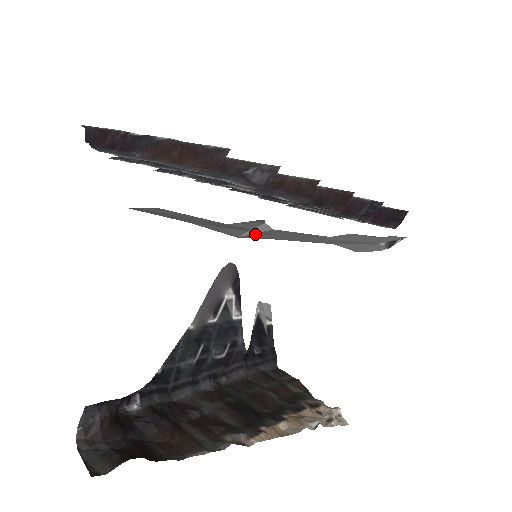
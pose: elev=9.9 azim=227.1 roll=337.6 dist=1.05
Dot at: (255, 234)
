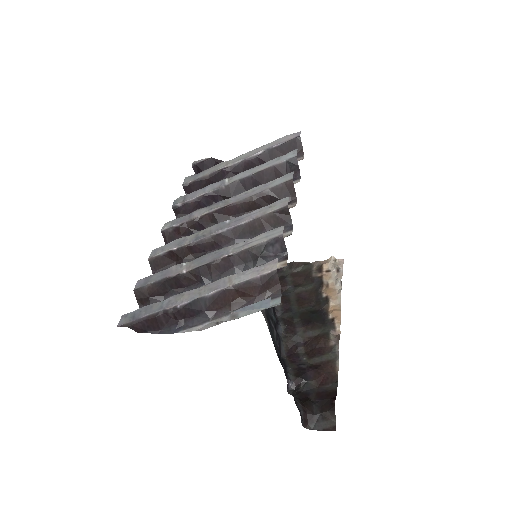
Dot at: occluded
